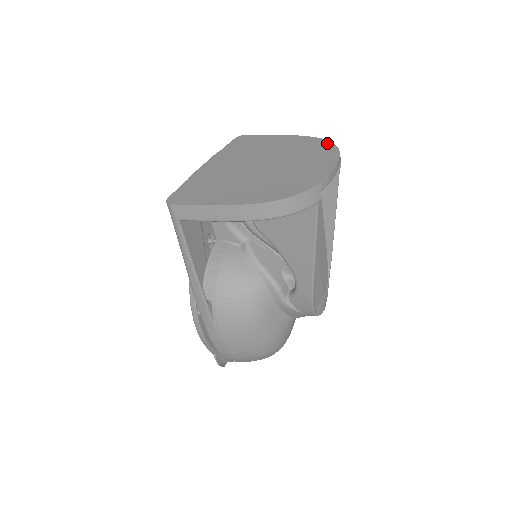
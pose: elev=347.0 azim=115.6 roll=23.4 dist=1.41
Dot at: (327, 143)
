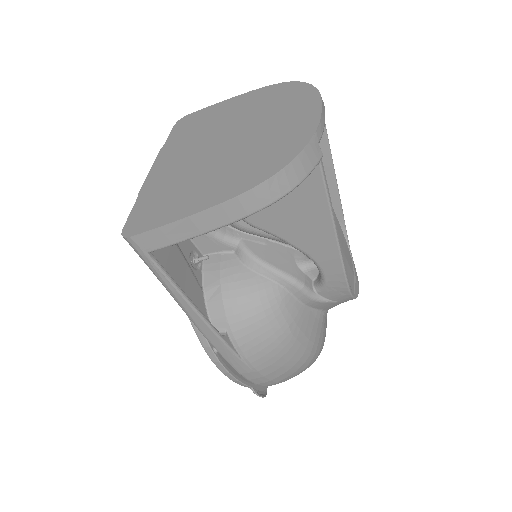
Dot at: (293, 85)
